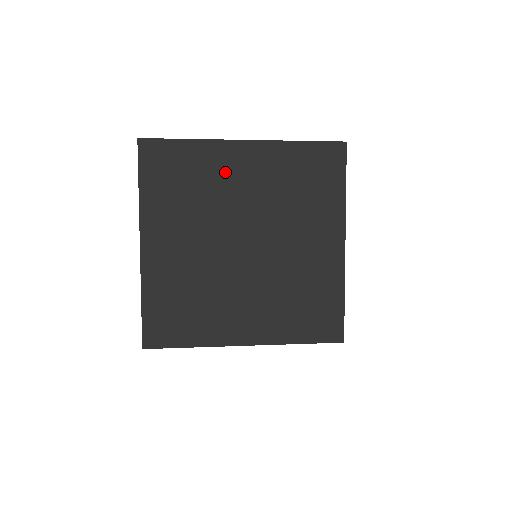
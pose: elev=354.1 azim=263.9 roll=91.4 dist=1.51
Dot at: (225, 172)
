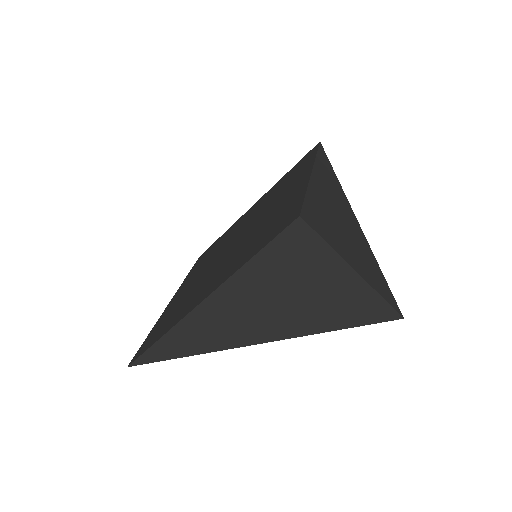
Dot at: occluded
